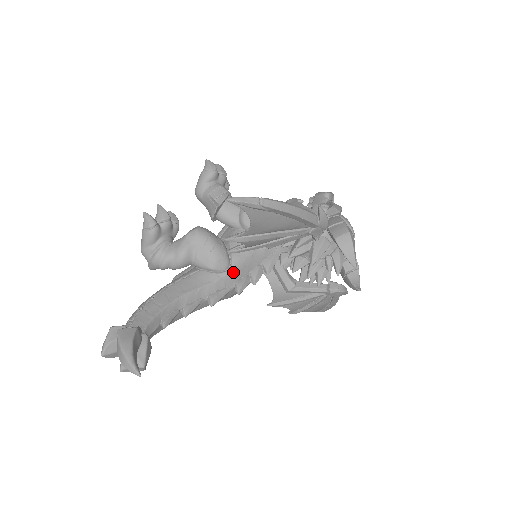
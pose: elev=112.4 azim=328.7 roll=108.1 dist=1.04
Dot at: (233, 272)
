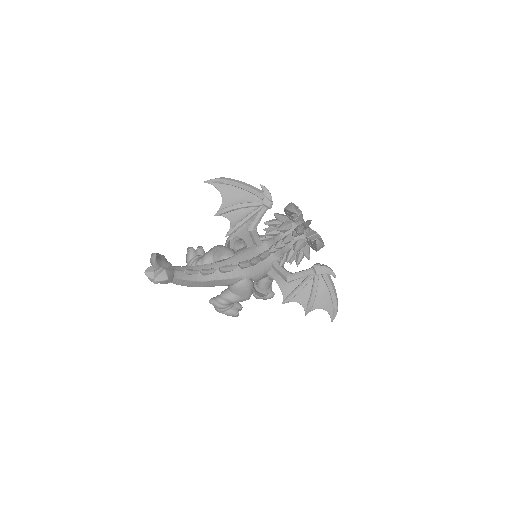
Dot at: (236, 257)
